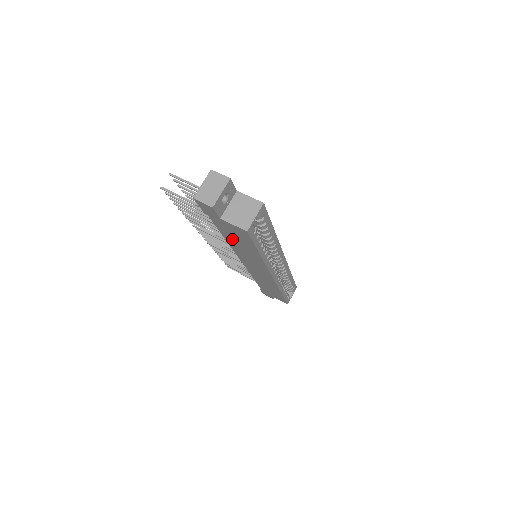
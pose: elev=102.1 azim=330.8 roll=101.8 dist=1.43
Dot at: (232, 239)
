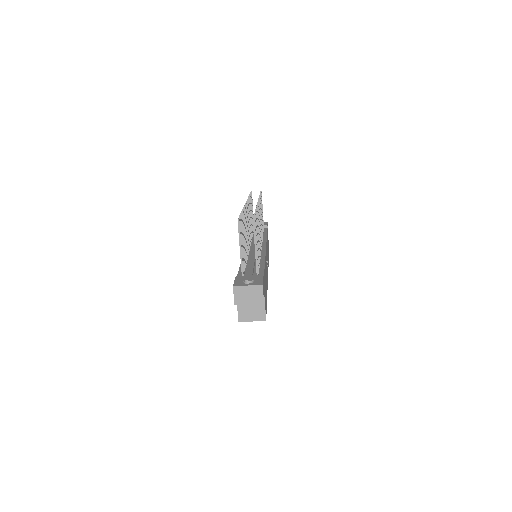
Dot at: occluded
